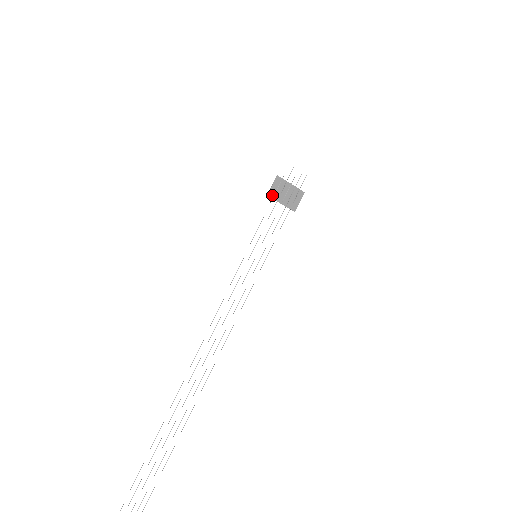
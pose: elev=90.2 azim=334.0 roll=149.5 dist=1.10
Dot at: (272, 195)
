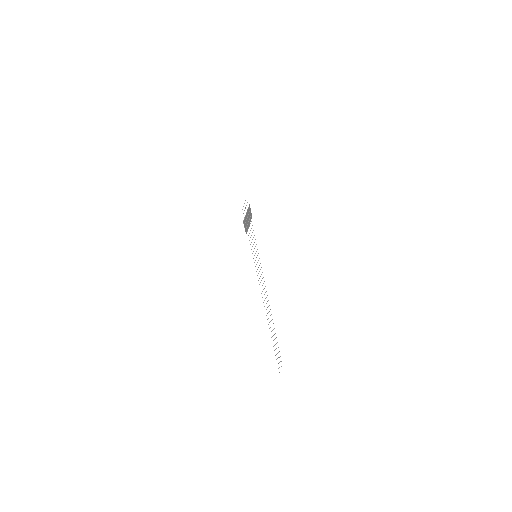
Dot at: (246, 230)
